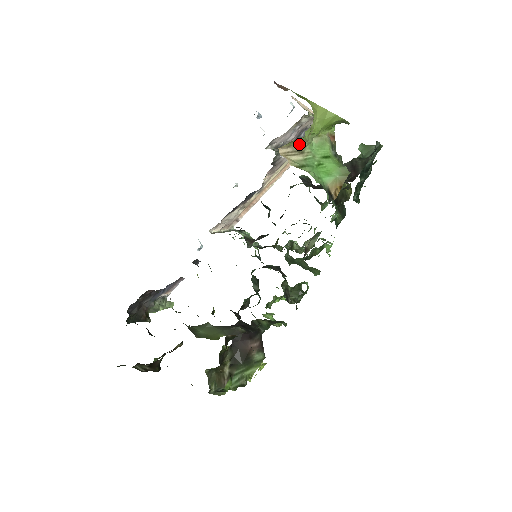
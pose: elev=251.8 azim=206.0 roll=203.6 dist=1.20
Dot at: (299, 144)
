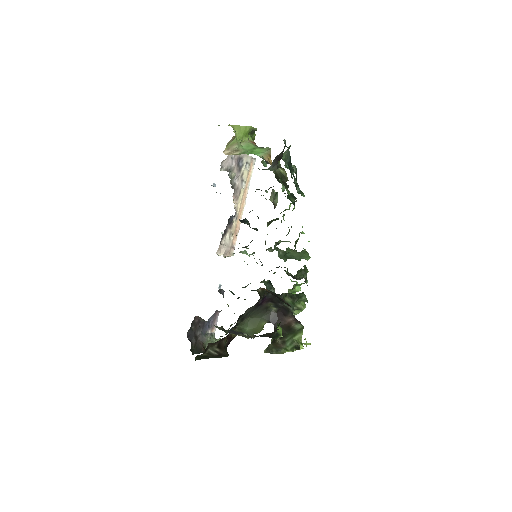
Dot at: (234, 147)
